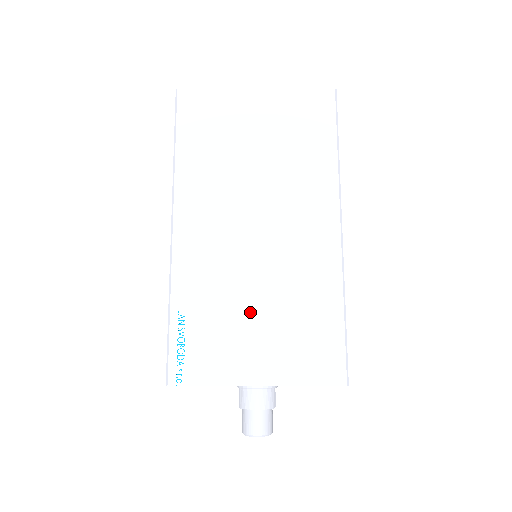
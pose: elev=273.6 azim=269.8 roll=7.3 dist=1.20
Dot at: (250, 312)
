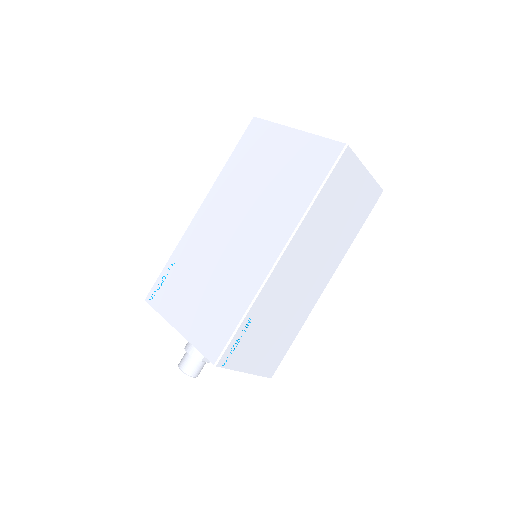
Dot at: (200, 282)
